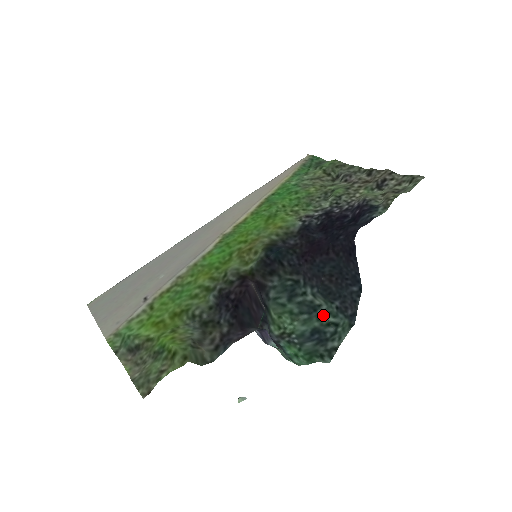
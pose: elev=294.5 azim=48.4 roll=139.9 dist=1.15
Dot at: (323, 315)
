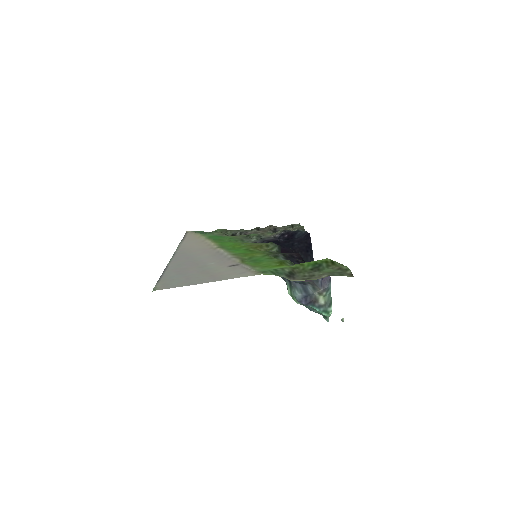
Dot at: occluded
